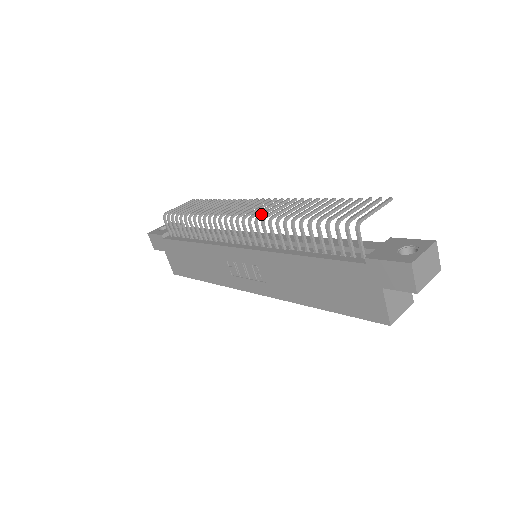
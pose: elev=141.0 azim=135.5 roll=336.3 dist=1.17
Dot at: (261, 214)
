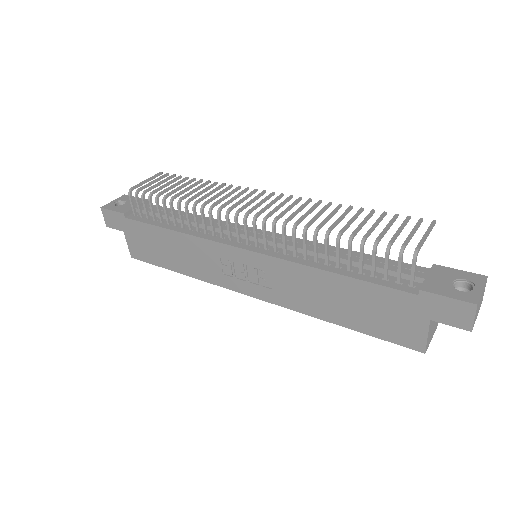
Dot at: (279, 216)
